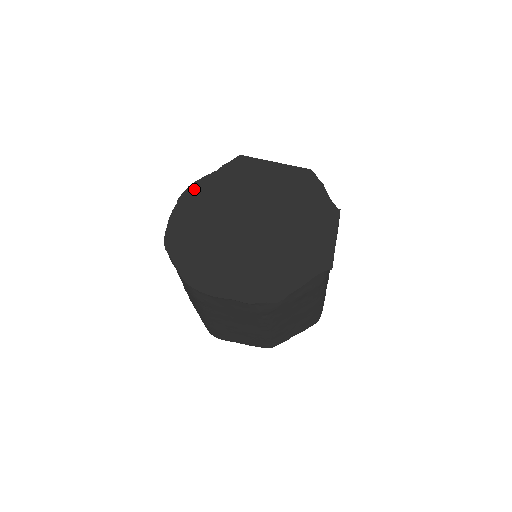
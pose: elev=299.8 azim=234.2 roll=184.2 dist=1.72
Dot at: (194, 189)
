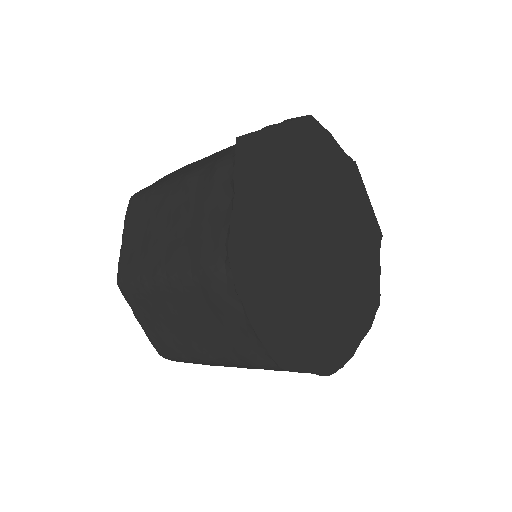
Dot at: (239, 256)
